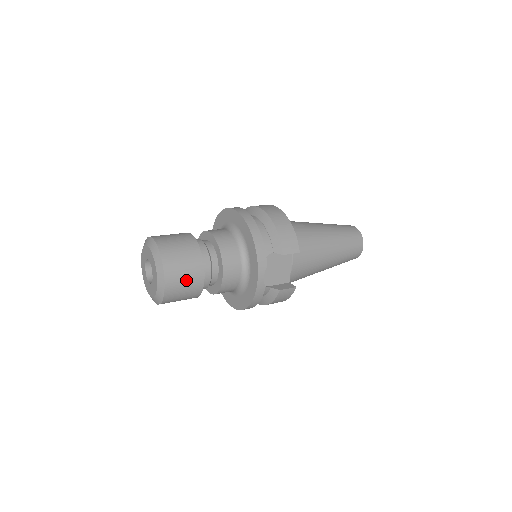
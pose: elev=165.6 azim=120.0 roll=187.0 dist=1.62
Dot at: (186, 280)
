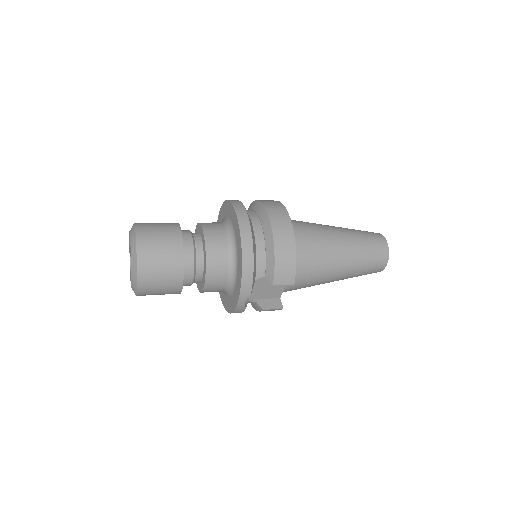
Dot at: (162, 287)
